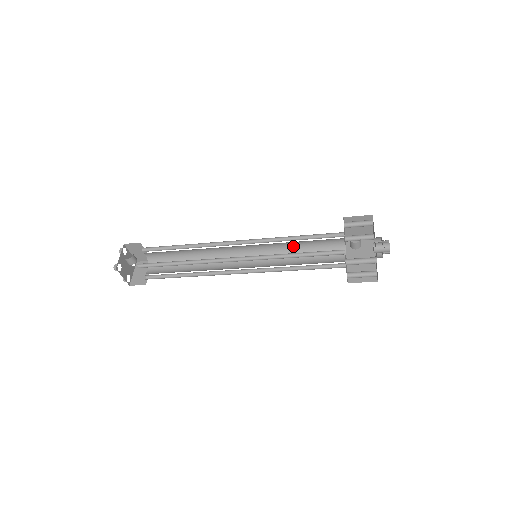
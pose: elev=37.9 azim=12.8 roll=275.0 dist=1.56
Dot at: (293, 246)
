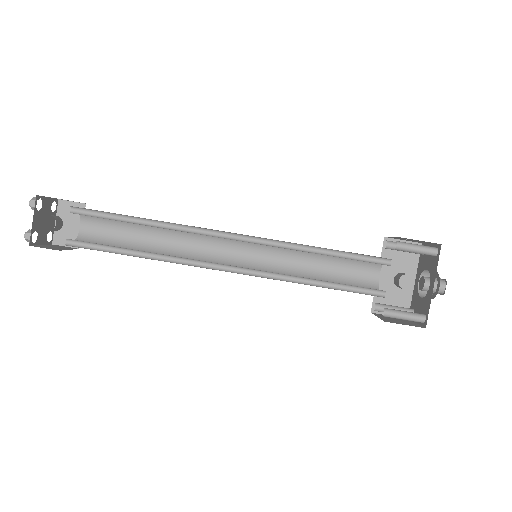
Dot at: occluded
